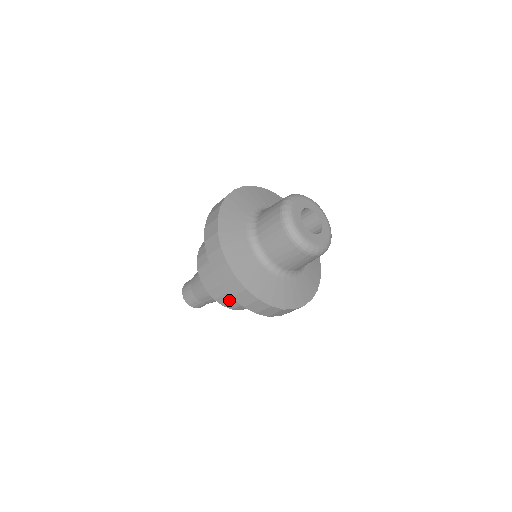
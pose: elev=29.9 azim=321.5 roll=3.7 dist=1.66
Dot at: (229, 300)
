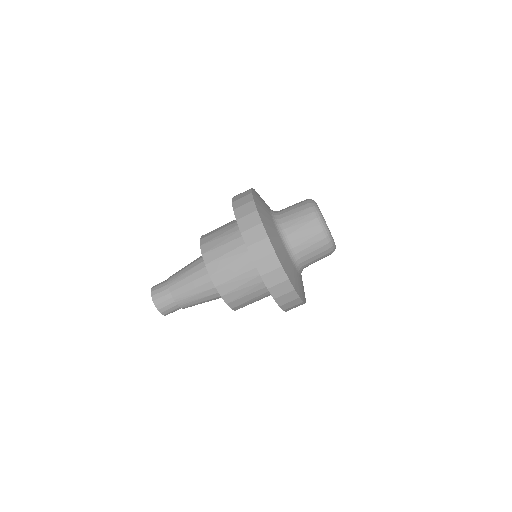
Dot at: (217, 256)
